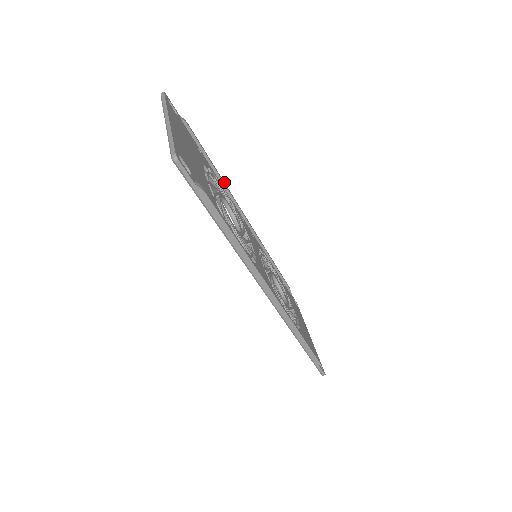
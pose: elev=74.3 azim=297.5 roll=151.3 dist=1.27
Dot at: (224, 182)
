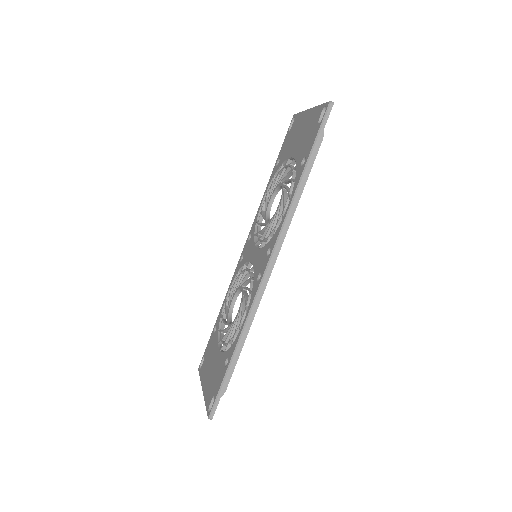
Dot at: occluded
